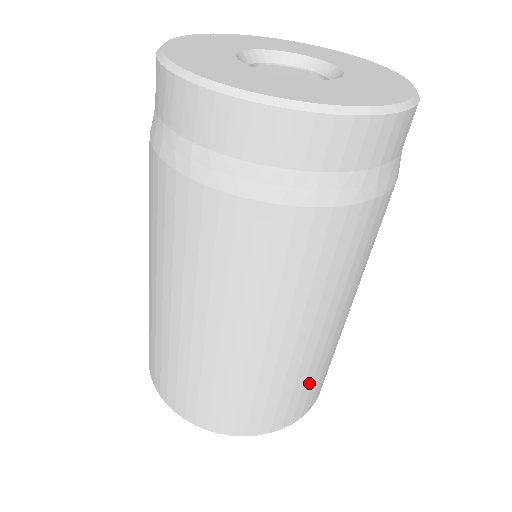
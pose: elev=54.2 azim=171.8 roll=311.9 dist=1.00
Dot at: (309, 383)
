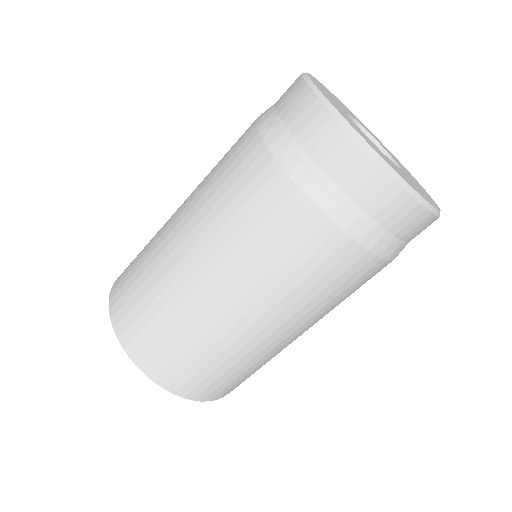
Dot at: (223, 370)
